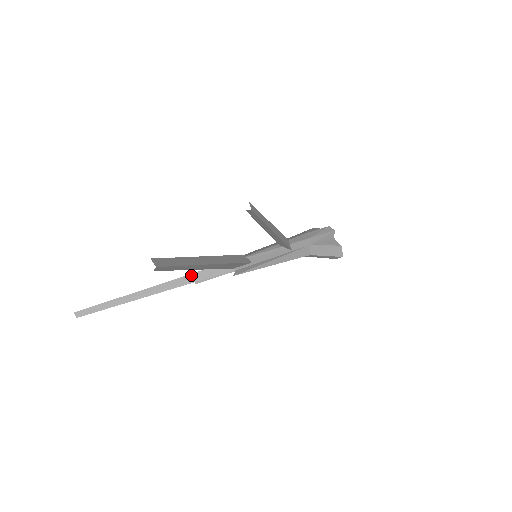
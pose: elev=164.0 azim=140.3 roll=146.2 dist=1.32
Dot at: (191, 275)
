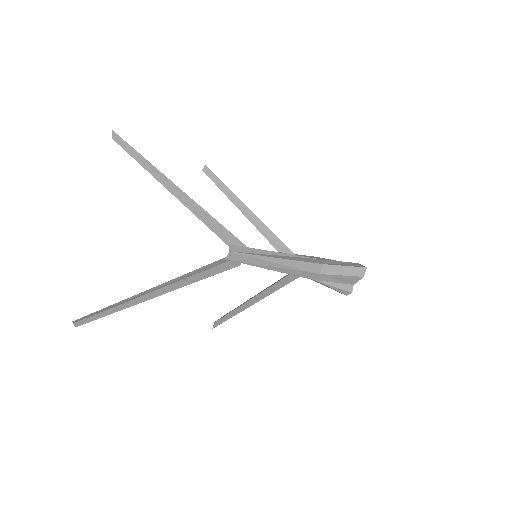
Dot at: (191, 272)
